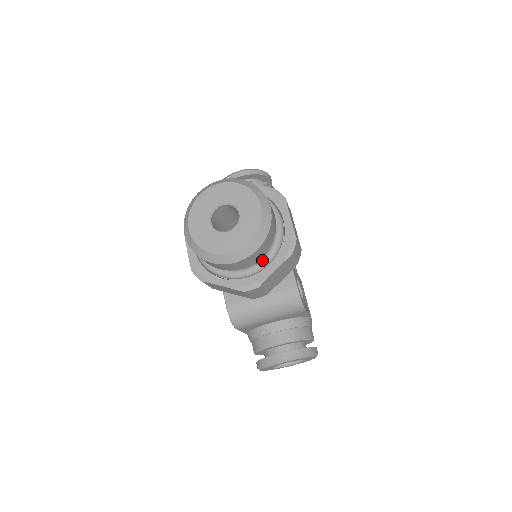
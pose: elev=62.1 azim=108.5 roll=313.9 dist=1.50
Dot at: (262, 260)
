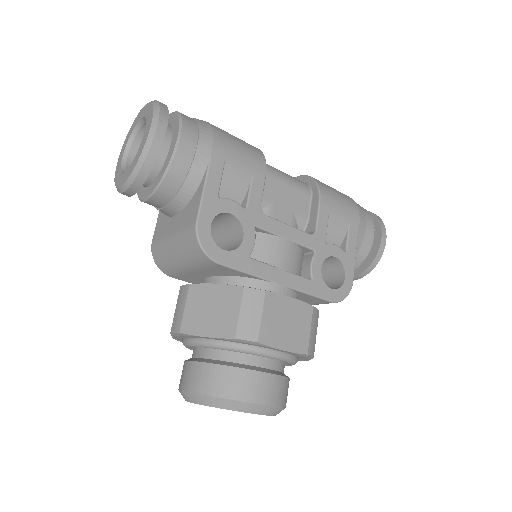
Dot at: (288, 365)
